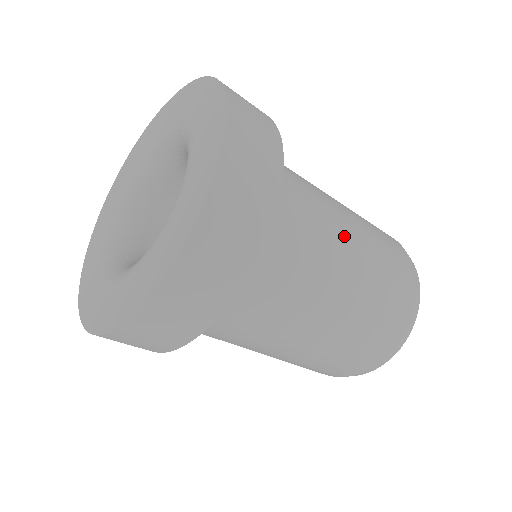
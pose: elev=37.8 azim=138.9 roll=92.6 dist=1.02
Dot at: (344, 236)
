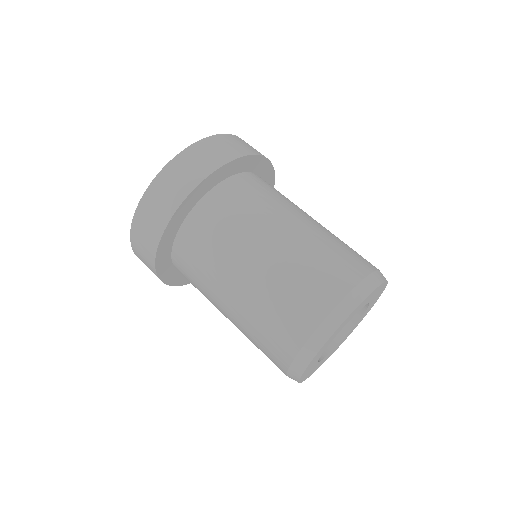
Dot at: (305, 215)
